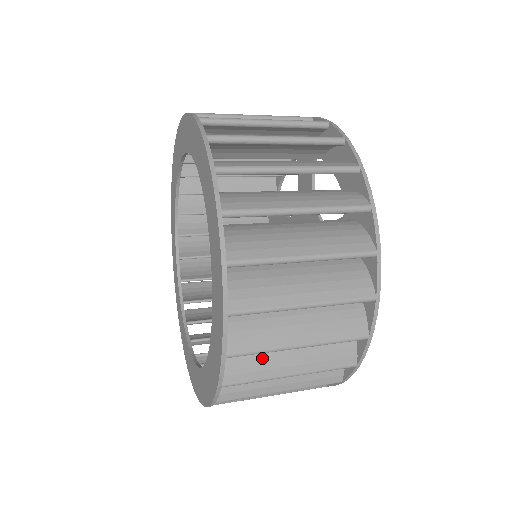
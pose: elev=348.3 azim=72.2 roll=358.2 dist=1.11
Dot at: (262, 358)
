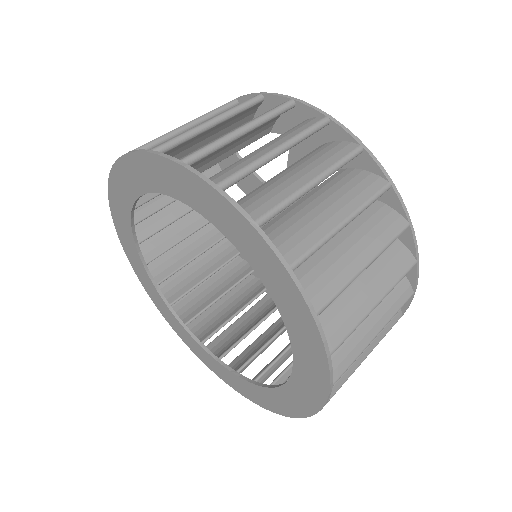
Dot at: occluded
